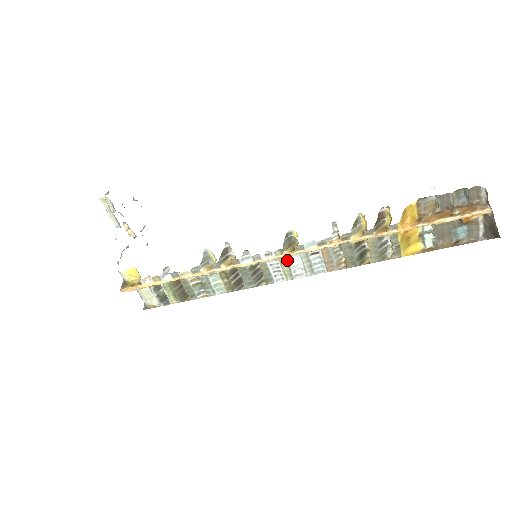
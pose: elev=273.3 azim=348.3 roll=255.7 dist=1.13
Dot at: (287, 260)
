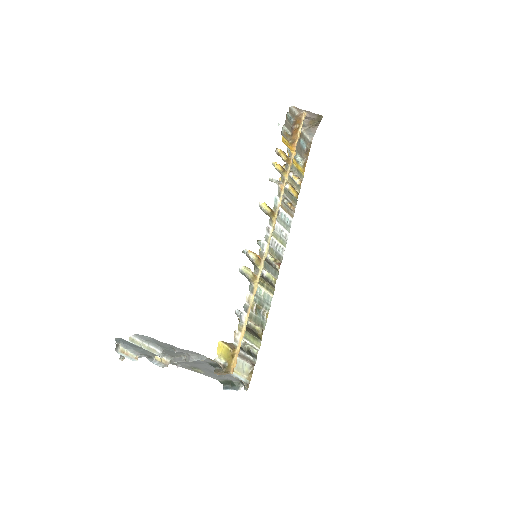
Dot at: (274, 231)
